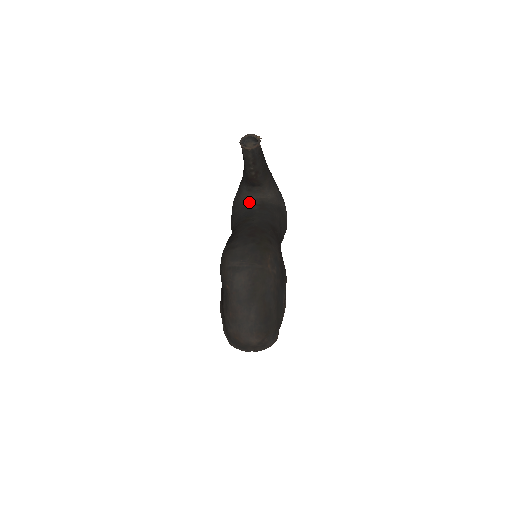
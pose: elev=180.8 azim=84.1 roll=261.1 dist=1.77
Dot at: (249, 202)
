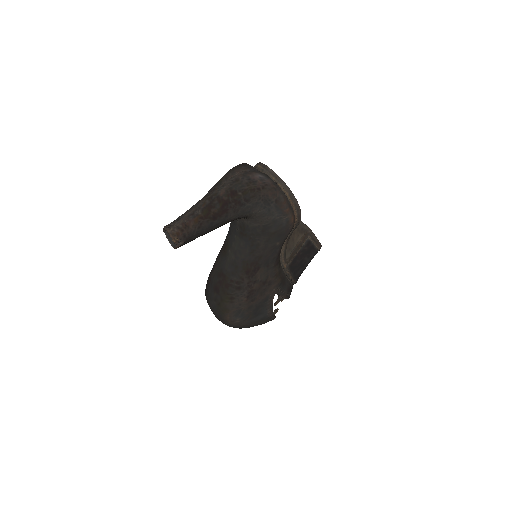
Dot at: occluded
